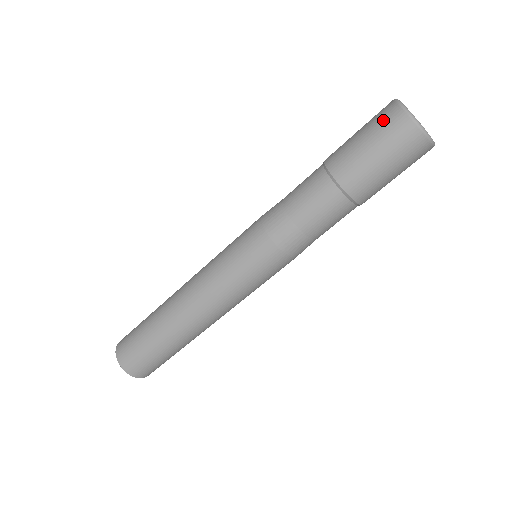
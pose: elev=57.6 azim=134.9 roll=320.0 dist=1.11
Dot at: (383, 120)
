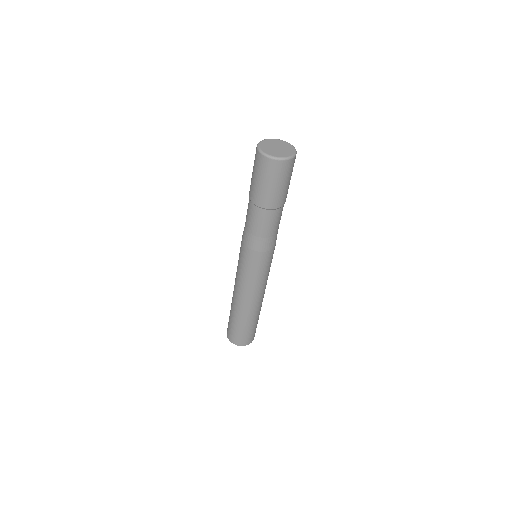
Dot at: (262, 168)
